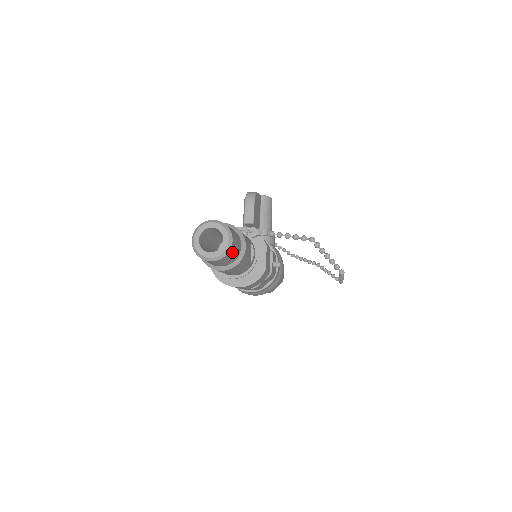
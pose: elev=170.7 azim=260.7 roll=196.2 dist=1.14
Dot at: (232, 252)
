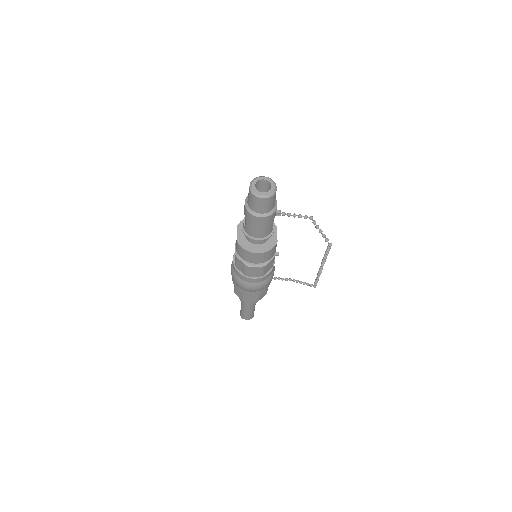
Dot at: (274, 197)
